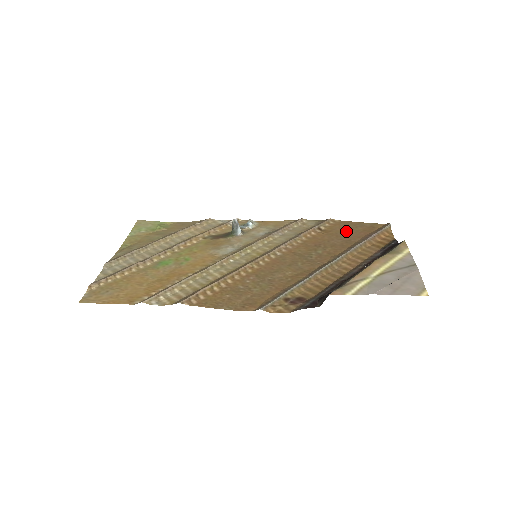
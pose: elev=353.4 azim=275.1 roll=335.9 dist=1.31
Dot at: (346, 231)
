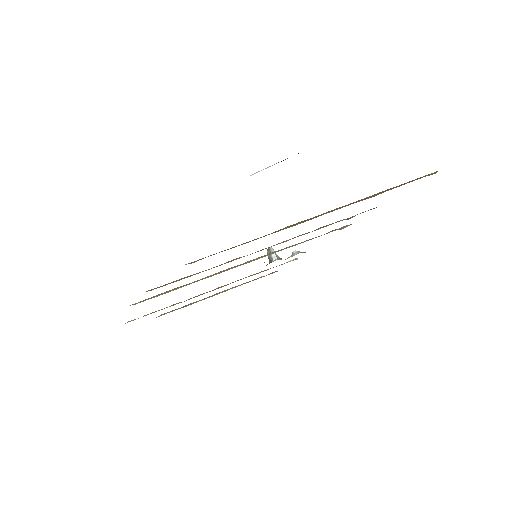
Dot at: occluded
